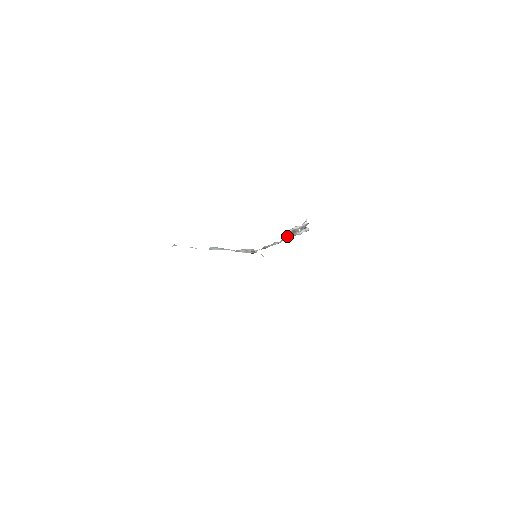
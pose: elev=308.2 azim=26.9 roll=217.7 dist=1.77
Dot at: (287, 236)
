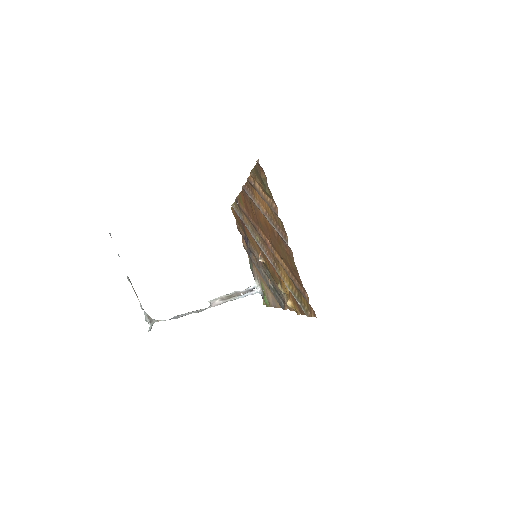
Dot at: (221, 300)
